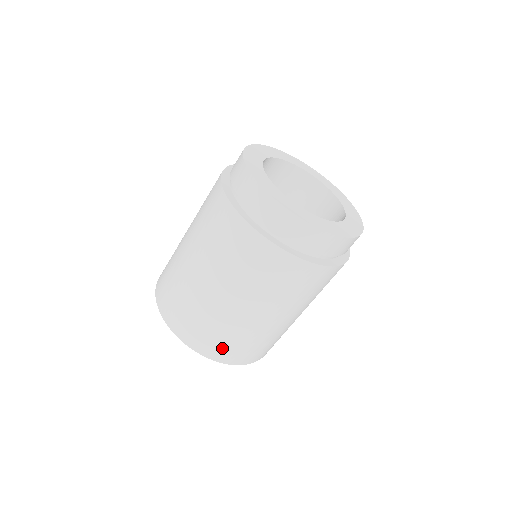
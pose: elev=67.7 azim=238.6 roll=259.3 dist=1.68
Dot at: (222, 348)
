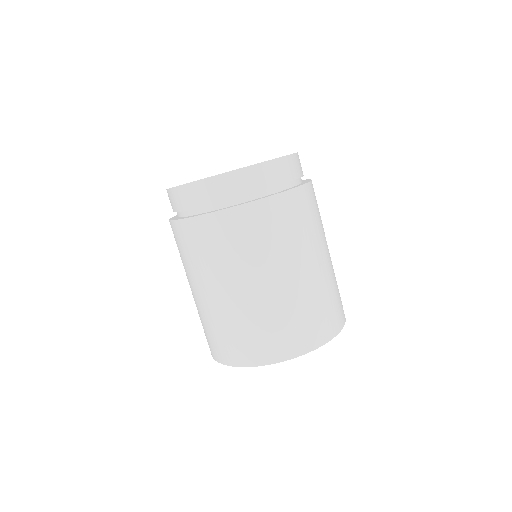
Dot at: (280, 341)
